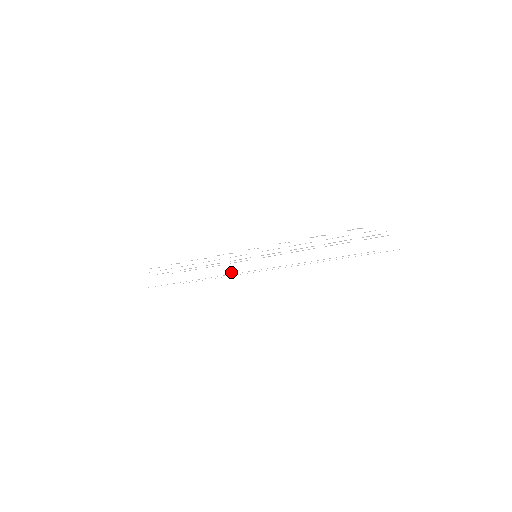
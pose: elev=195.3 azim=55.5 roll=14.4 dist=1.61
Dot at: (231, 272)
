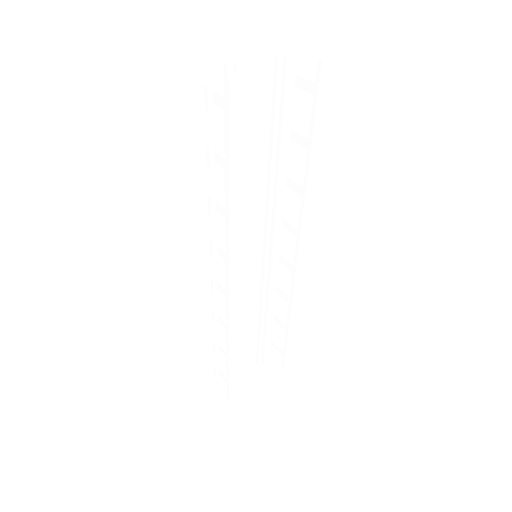
Dot at: (227, 294)
